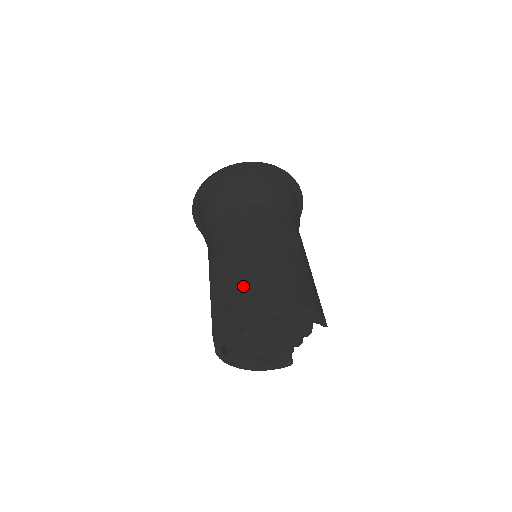
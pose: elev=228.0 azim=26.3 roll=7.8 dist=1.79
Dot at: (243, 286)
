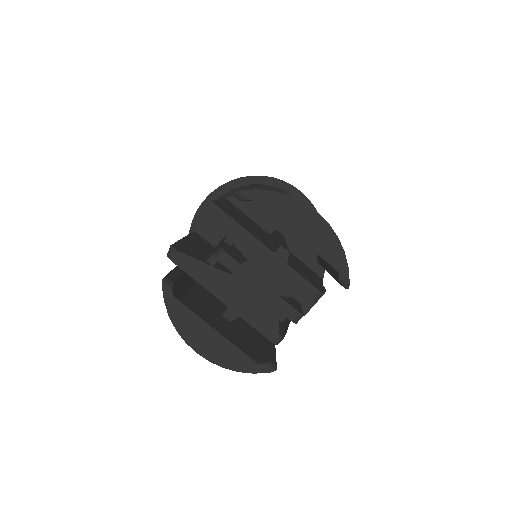
Dot at: occluded
